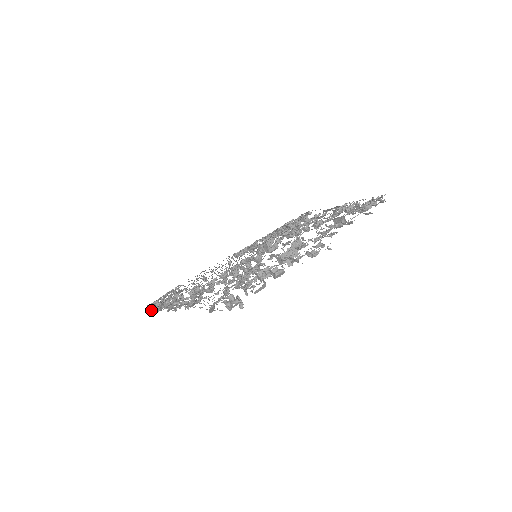
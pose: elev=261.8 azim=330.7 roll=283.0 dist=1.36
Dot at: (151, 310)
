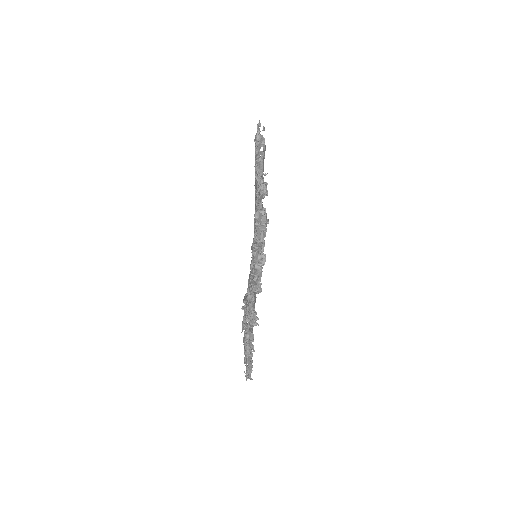
Dot at: occluded
